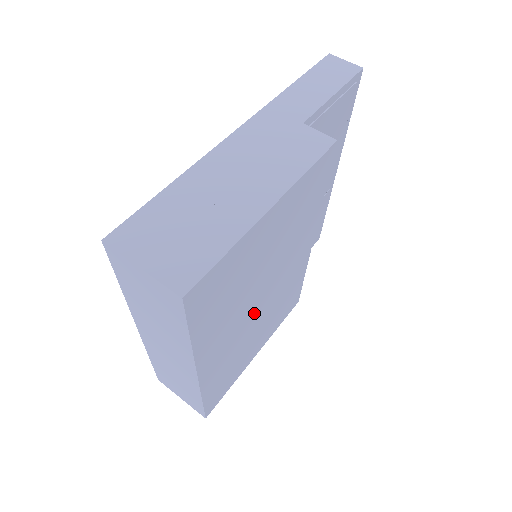
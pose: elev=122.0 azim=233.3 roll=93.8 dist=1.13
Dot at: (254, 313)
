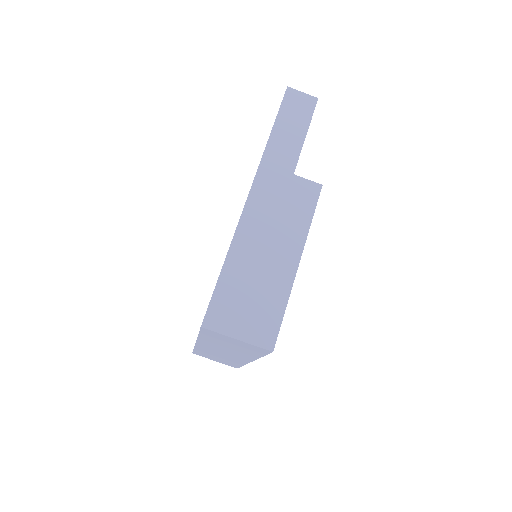
Dot at: occluded
